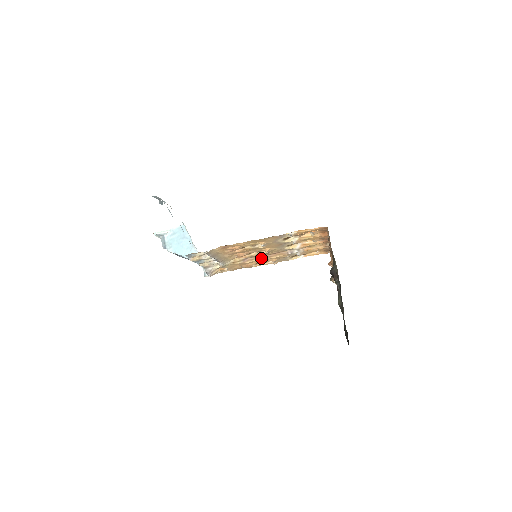
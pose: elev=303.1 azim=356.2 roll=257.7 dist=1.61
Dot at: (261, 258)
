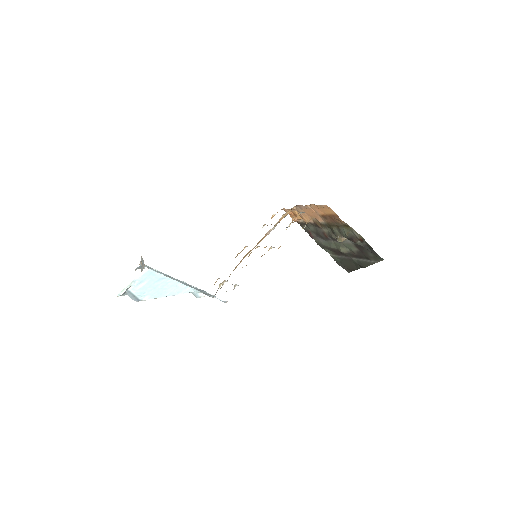
Dot at: (249, 252)
